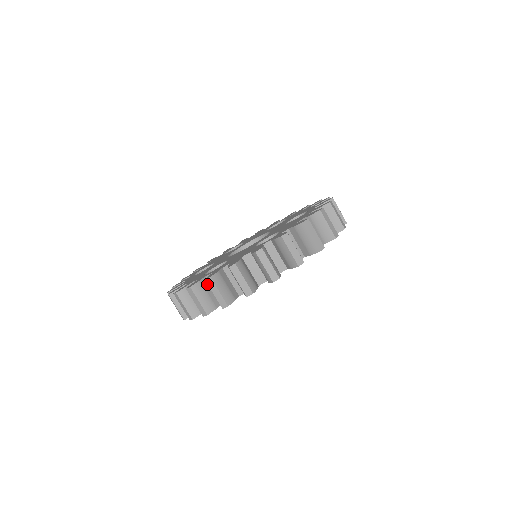
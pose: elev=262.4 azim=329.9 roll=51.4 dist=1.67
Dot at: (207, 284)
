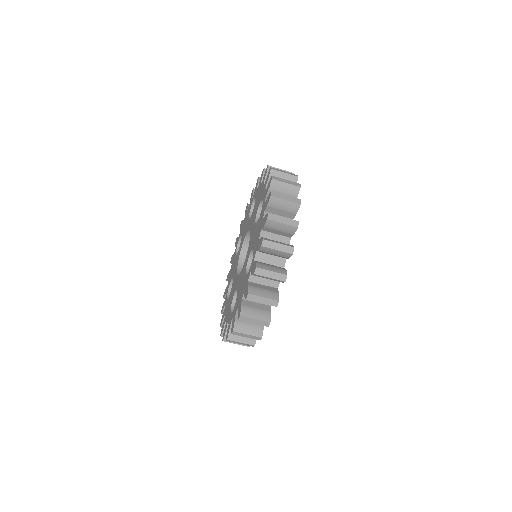
Dot at: occluded
